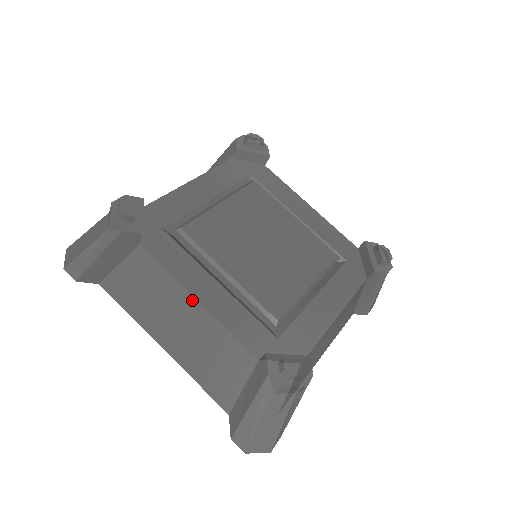
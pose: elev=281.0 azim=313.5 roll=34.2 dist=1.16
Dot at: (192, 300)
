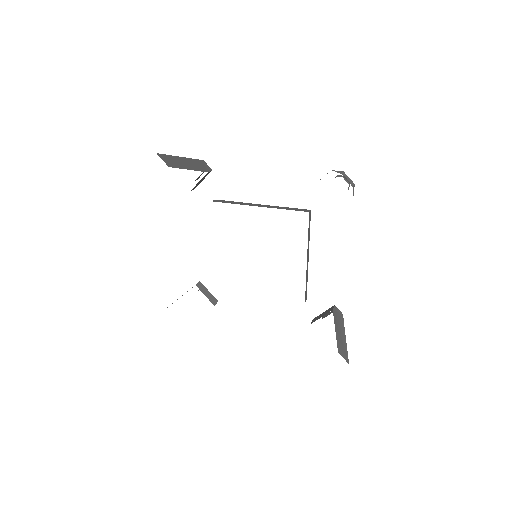
Dot at: occluded
